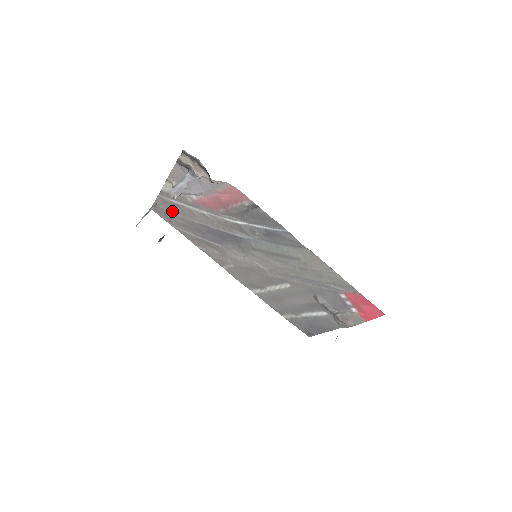
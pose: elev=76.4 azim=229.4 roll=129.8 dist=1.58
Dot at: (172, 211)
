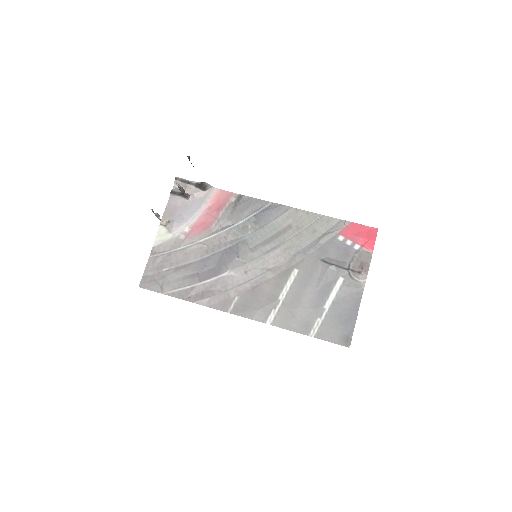
Dot at: (164, 269)
